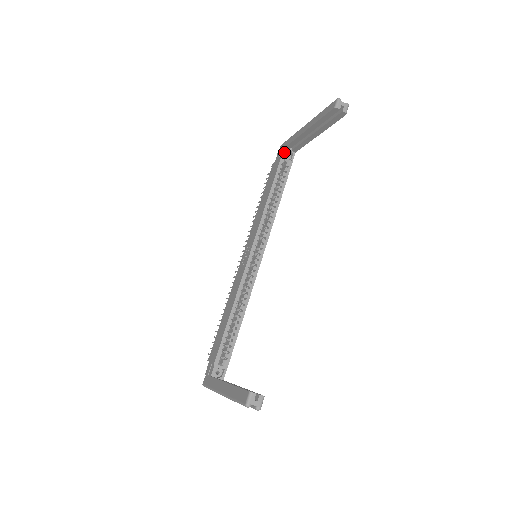
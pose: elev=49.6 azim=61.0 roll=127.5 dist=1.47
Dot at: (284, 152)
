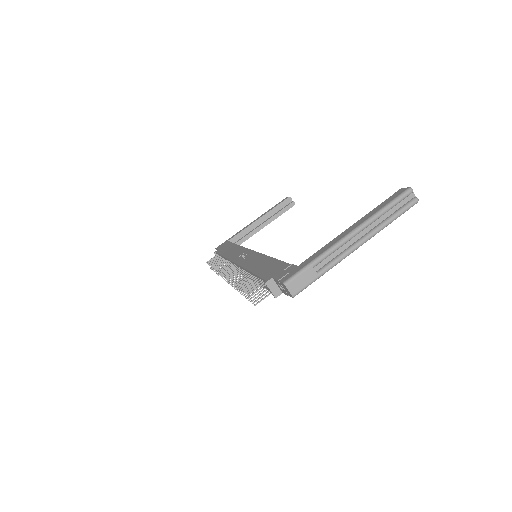
Dot at: (229, 241)
